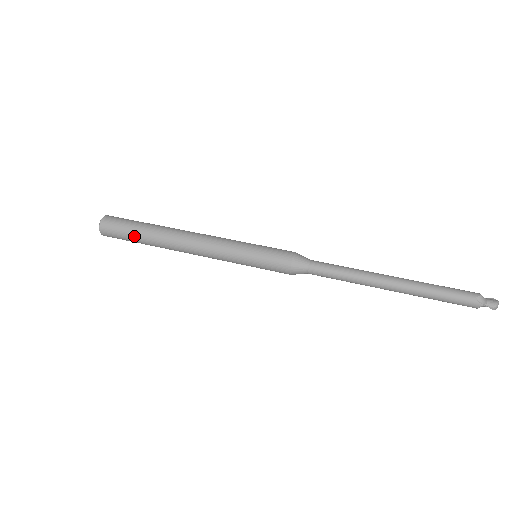
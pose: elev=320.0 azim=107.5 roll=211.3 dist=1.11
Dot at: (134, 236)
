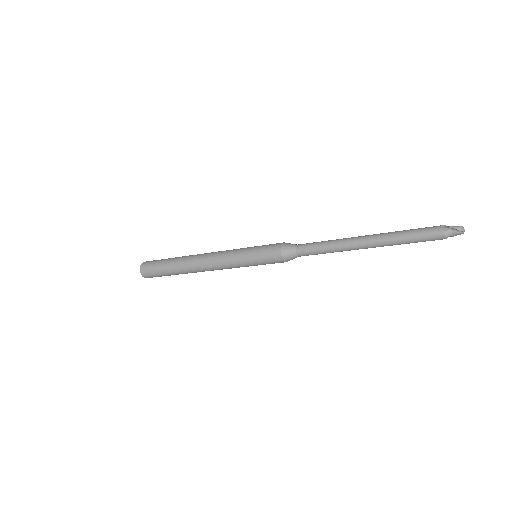
Dot at: (164, 264)
